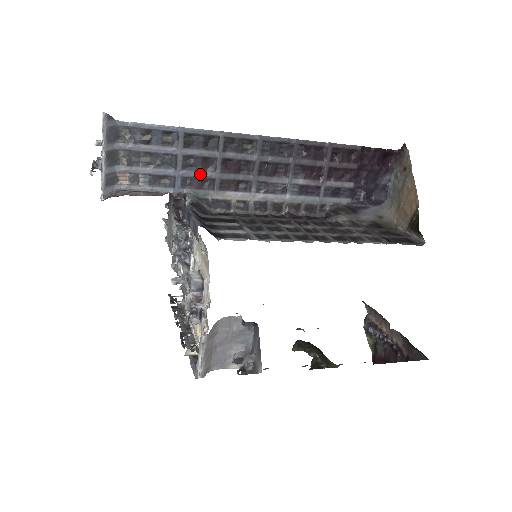
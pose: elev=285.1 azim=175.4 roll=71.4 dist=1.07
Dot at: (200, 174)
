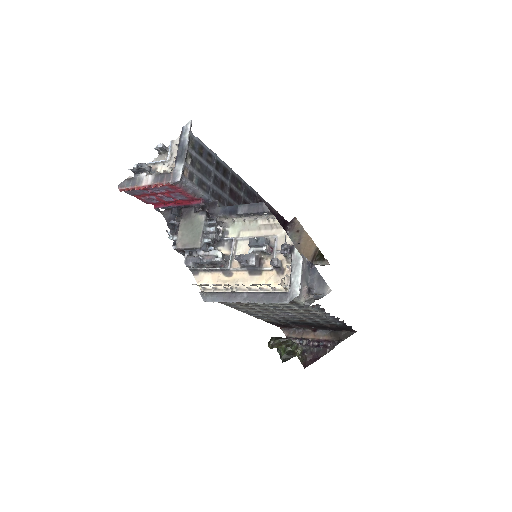
Dot at: (220, 191)
